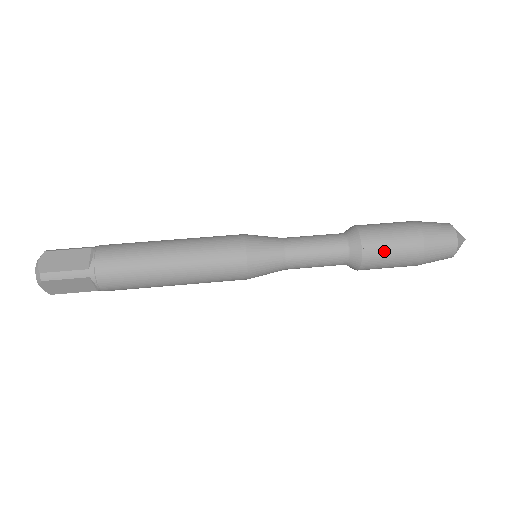
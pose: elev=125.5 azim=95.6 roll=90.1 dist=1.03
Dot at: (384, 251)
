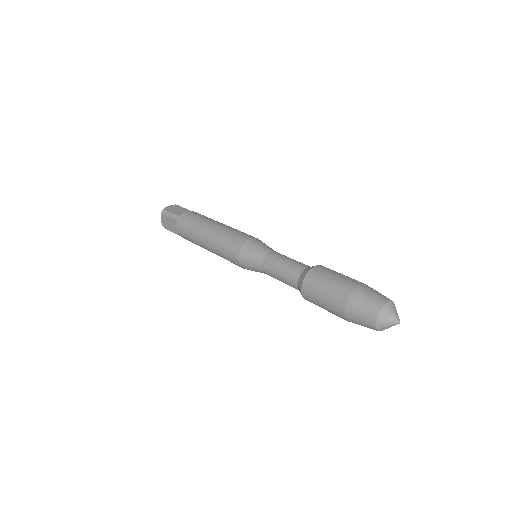
Dot at: (319, 284)
